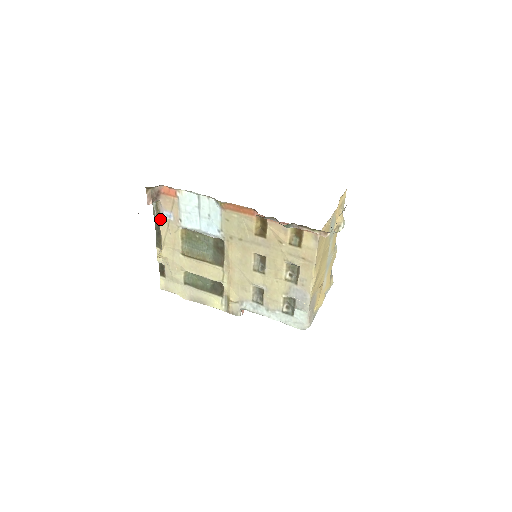
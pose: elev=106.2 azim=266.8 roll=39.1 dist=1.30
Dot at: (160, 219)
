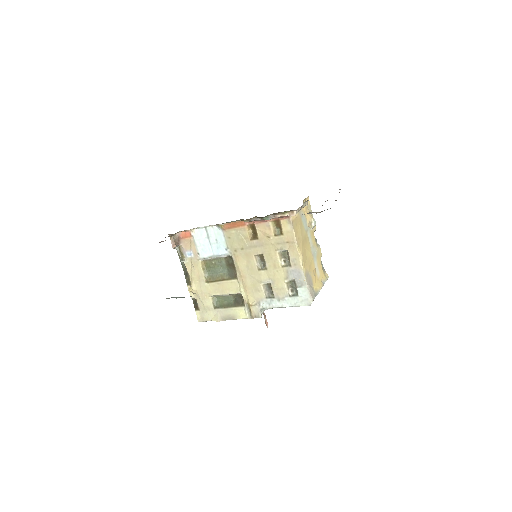
Dot at: (185, 260)
